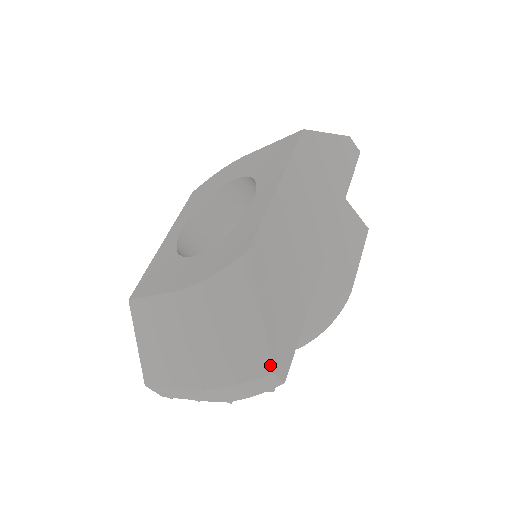
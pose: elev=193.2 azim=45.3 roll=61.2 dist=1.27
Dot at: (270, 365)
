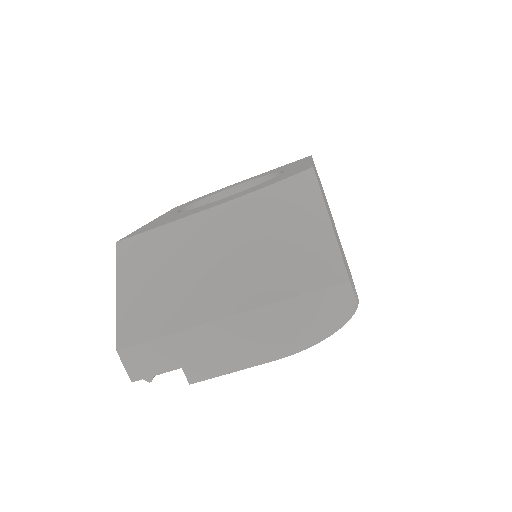
Dot at: (345, 272)
